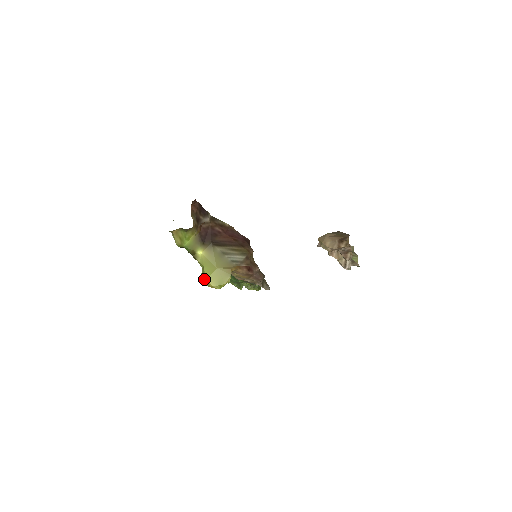
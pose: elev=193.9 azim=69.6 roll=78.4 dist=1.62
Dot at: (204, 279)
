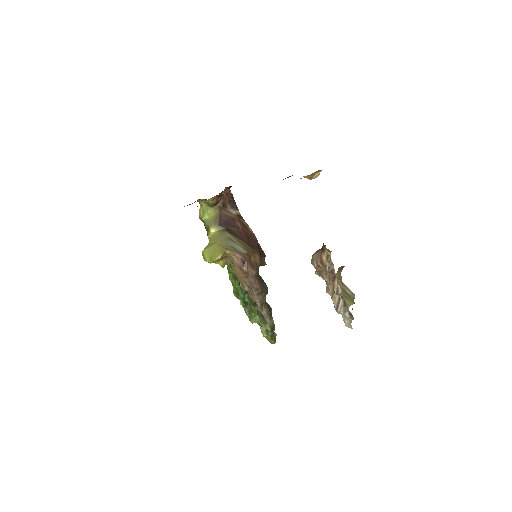
Dot at: (203, 250)
